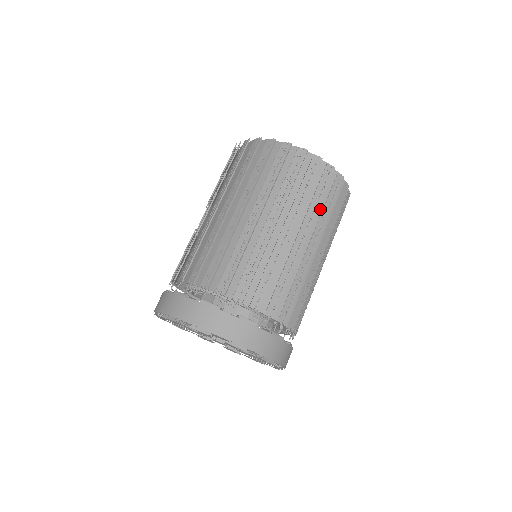
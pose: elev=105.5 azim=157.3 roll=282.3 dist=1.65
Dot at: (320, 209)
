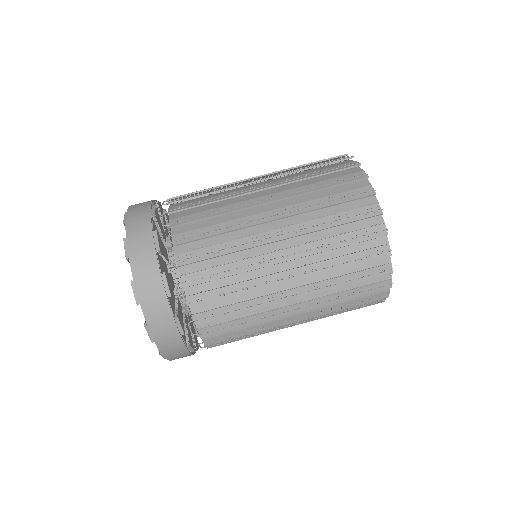
Dot at: (336, 273)
